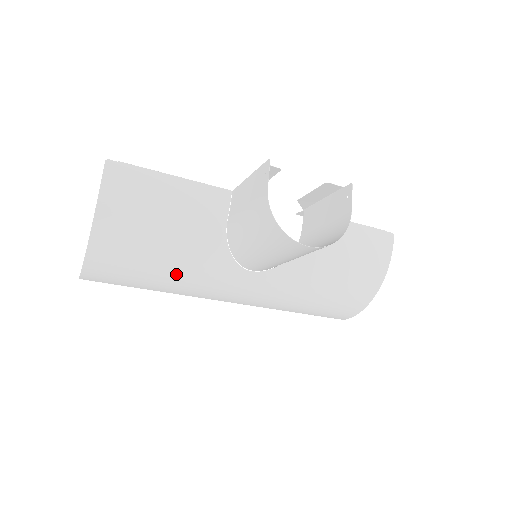
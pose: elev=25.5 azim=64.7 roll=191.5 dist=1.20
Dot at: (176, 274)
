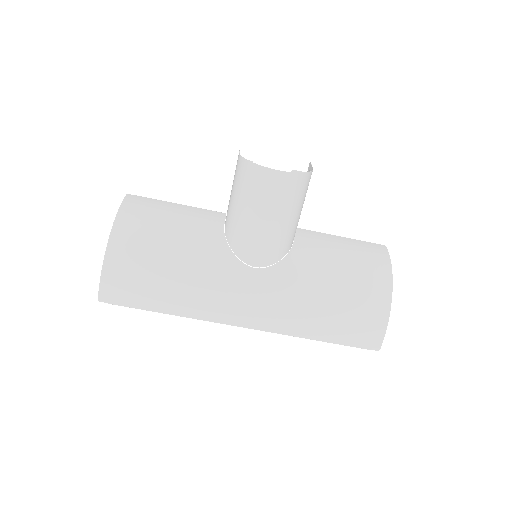
Dot at: (184, 275)
